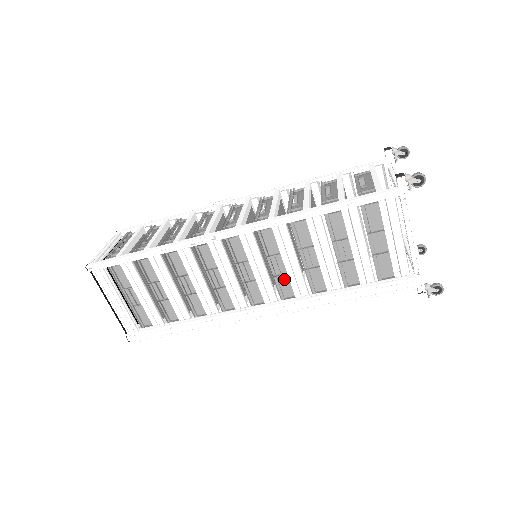
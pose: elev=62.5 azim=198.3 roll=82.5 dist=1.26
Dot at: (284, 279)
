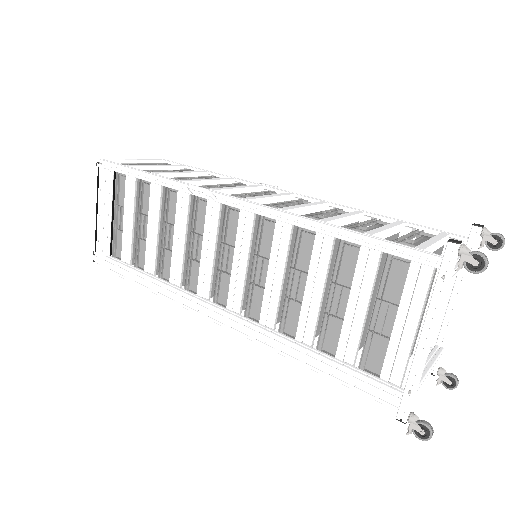
Dot at: (260, 294)
